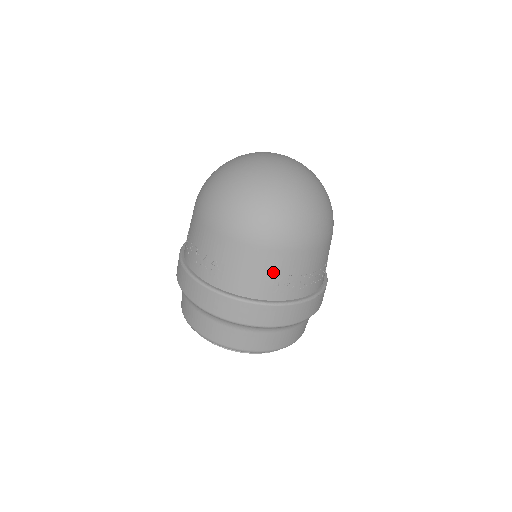
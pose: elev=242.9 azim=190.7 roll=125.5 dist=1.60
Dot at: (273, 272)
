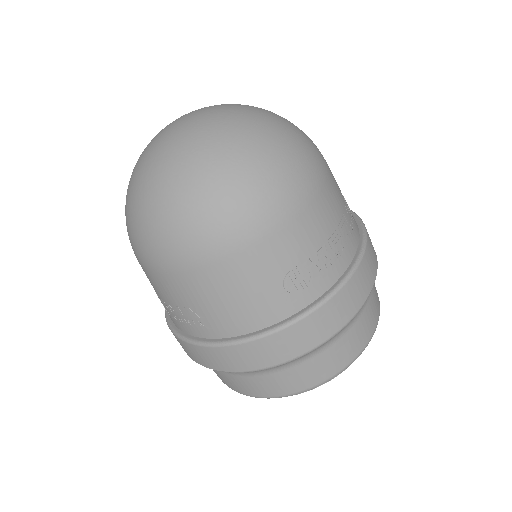
Dot at: (265, 279)
